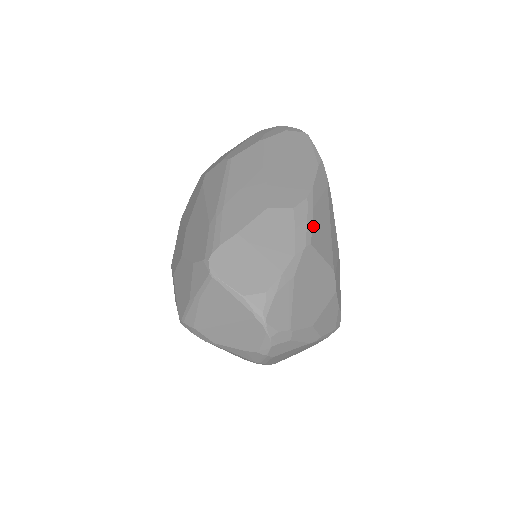
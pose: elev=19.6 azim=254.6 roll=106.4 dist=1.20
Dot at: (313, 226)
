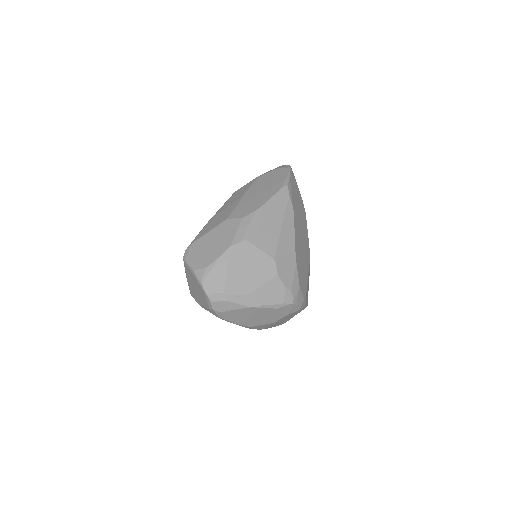
Dot at: (254, 229)
